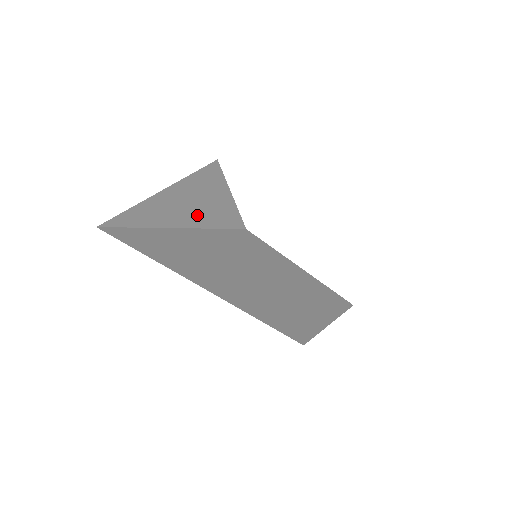
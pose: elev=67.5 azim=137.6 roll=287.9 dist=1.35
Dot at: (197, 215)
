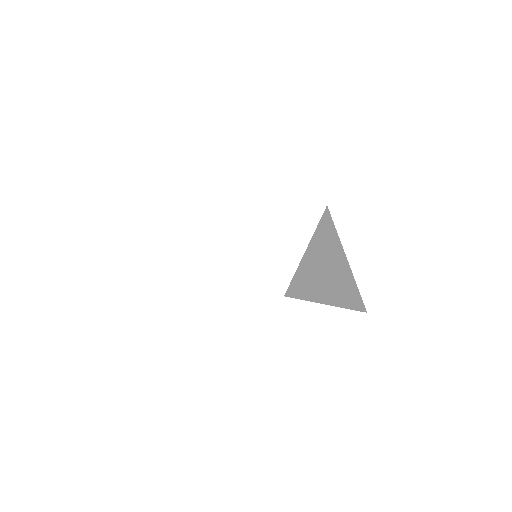
Dot at: occluded
